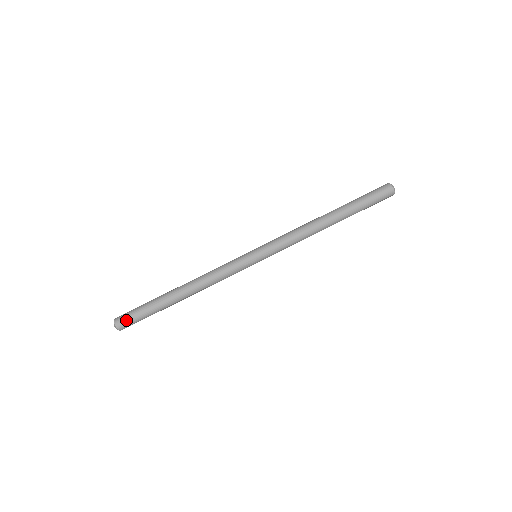
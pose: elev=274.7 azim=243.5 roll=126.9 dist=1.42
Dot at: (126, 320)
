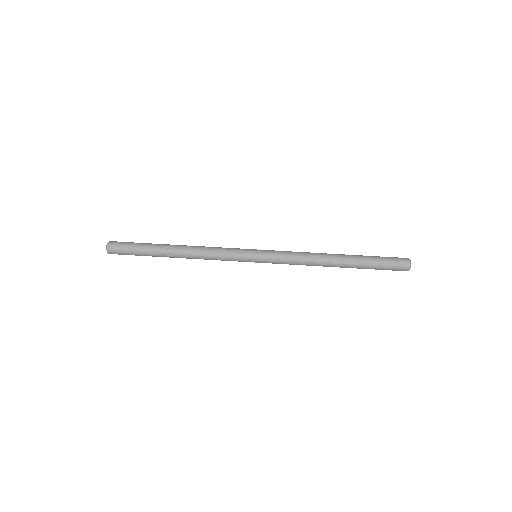
Dot at: (118, 247)
